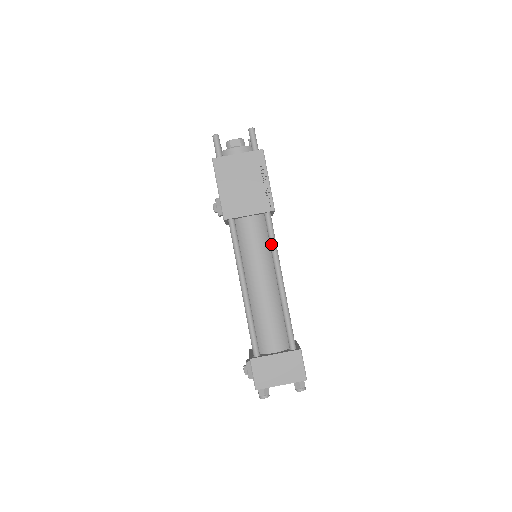
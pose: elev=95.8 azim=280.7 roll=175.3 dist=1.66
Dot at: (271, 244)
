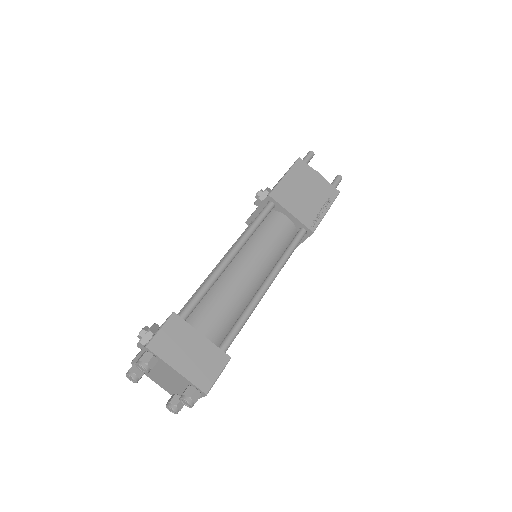
Dot at: (286, 252)
